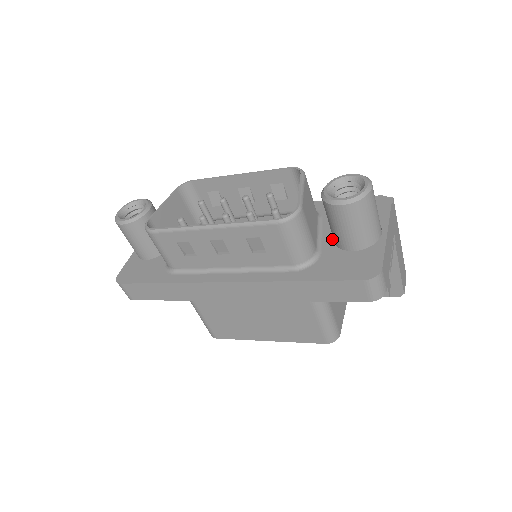
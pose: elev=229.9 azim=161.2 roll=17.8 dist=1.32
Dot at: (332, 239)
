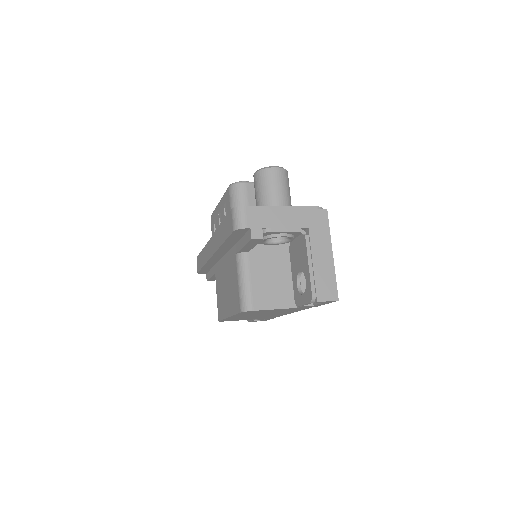
Dot at: occluded
